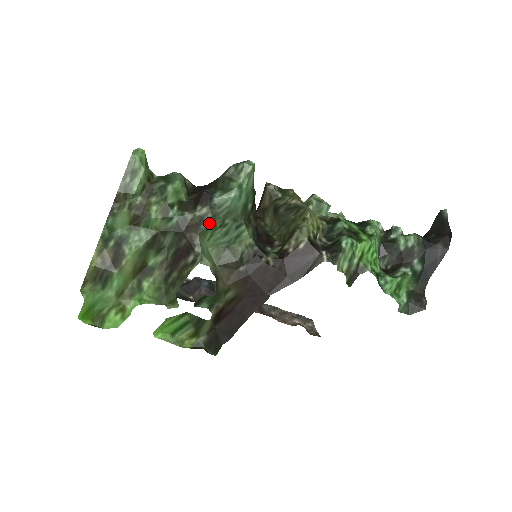
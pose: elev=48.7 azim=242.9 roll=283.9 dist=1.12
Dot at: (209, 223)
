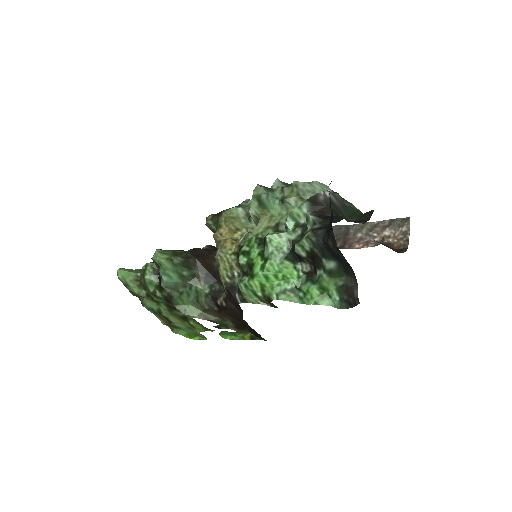
Dot at: (172, 298)
